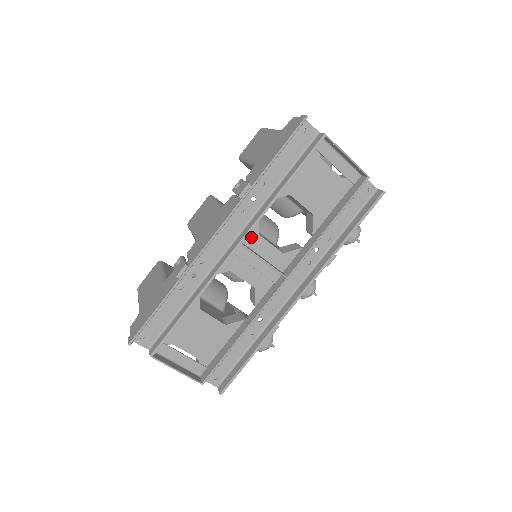
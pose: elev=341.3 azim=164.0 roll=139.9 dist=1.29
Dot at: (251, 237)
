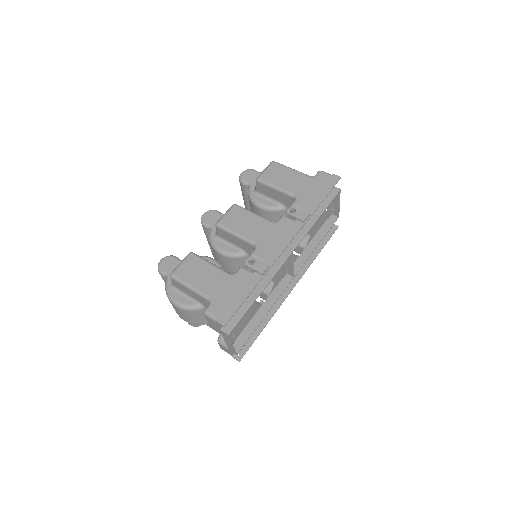
Dot at: occluded
